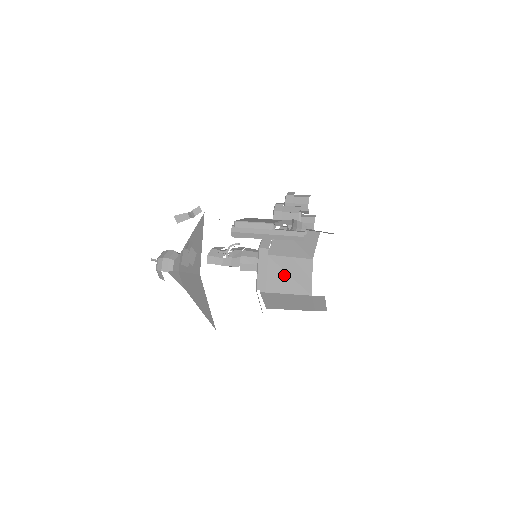
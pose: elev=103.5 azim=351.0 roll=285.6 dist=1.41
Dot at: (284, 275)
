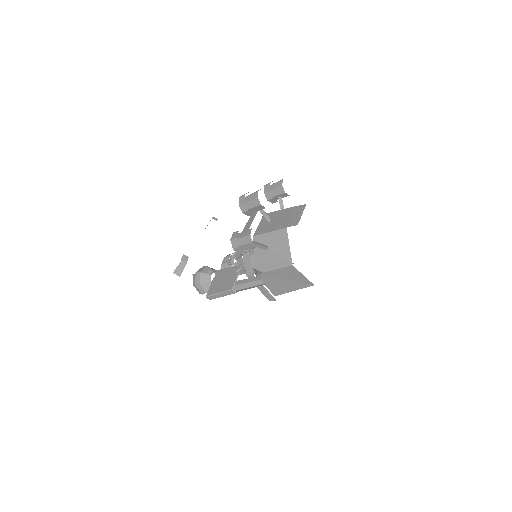
Dot at: (281, 281)
